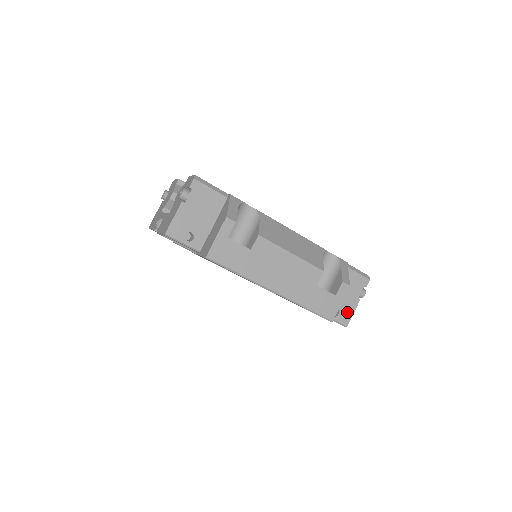
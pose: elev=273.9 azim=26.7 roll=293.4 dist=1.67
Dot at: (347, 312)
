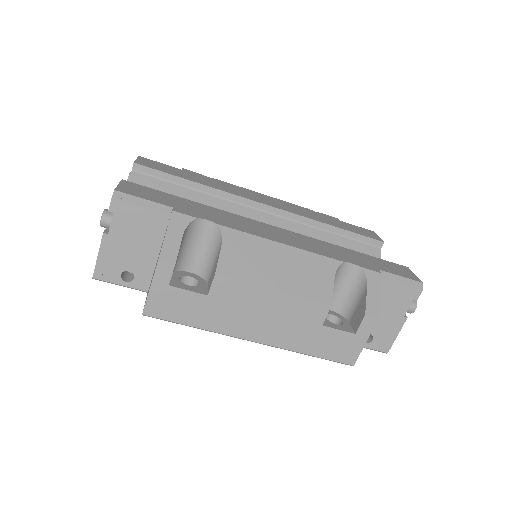
Dot at: (386, 336)
